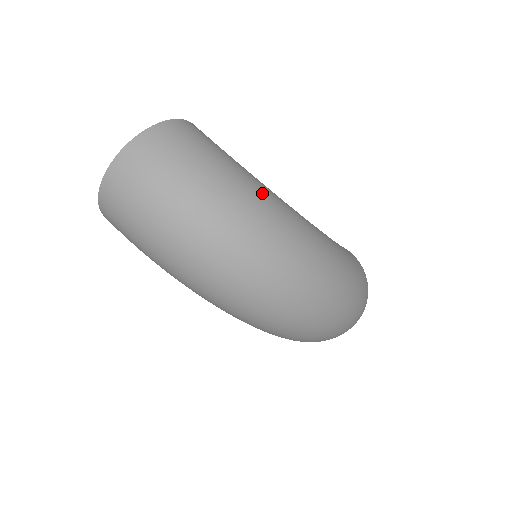
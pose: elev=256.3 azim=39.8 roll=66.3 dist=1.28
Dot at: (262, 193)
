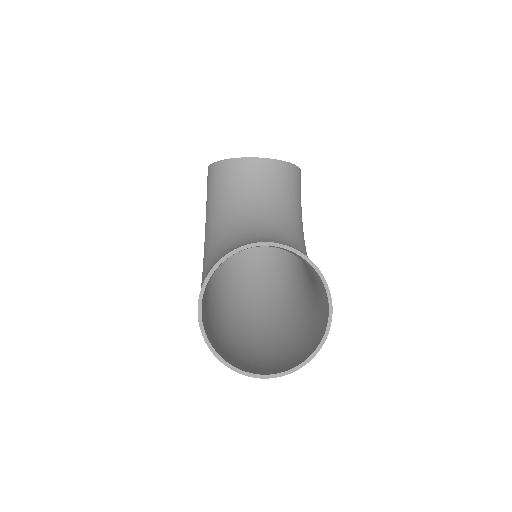
Dot at: occluded
